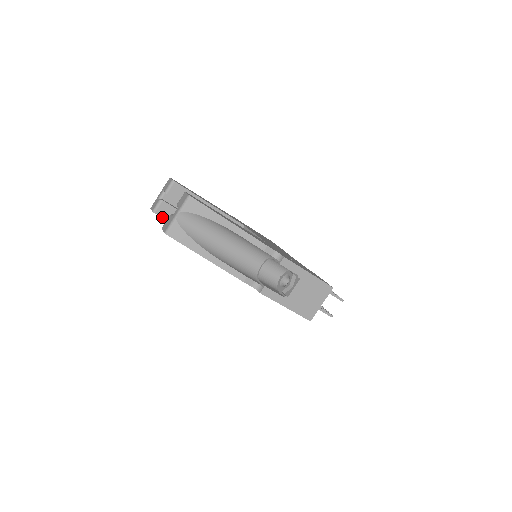
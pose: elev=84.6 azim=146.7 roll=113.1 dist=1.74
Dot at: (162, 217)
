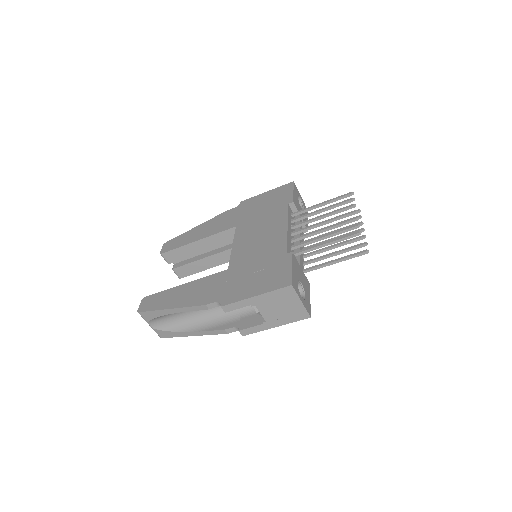
Dot at: occluded
